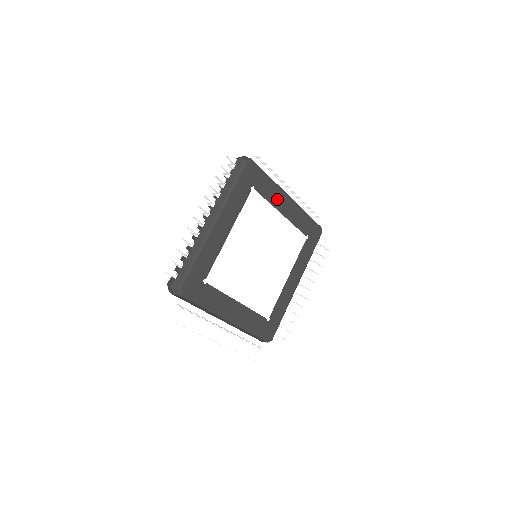
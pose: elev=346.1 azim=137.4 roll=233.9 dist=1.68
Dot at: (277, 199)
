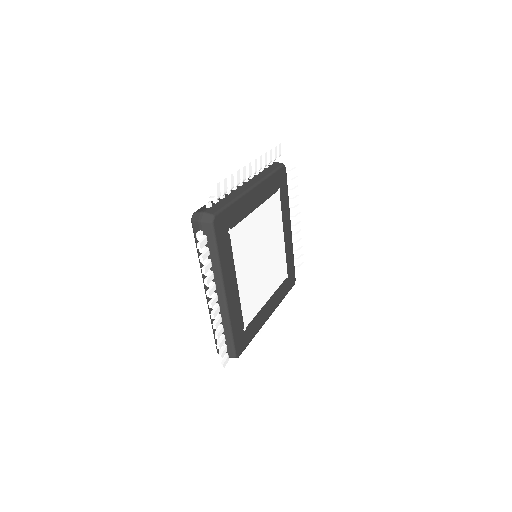
Dot at: (286, 218)
